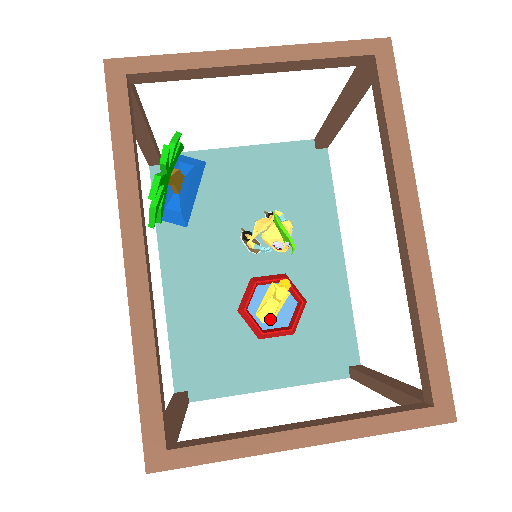
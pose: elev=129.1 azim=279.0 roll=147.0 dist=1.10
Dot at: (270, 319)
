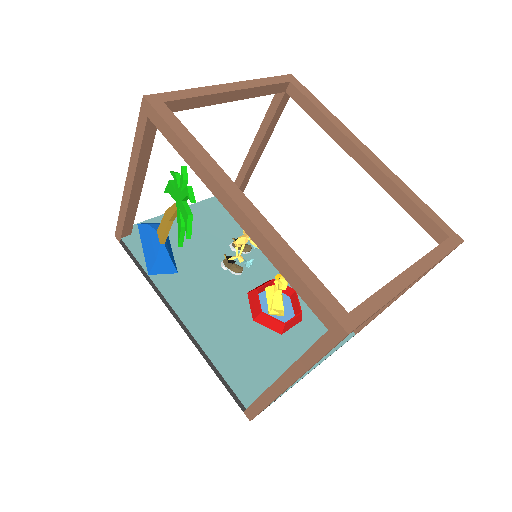
Dot at: (283, 311)
